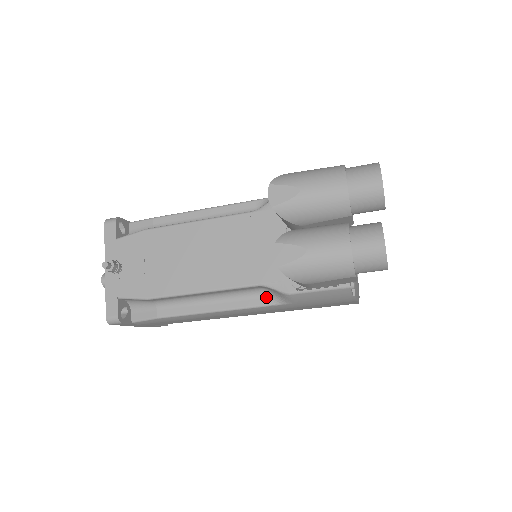
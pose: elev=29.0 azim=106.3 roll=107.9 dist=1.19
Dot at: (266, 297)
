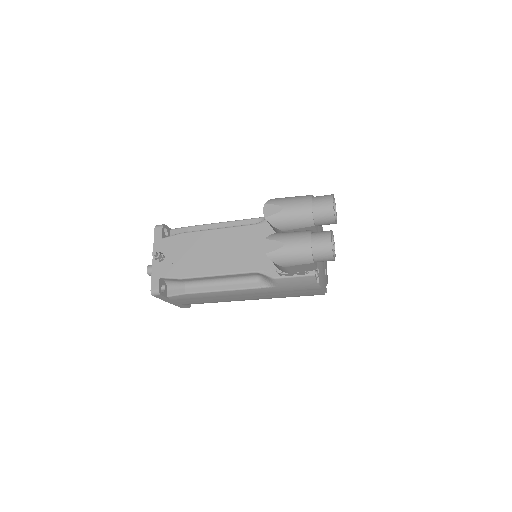
Dot at: (260, 282)
